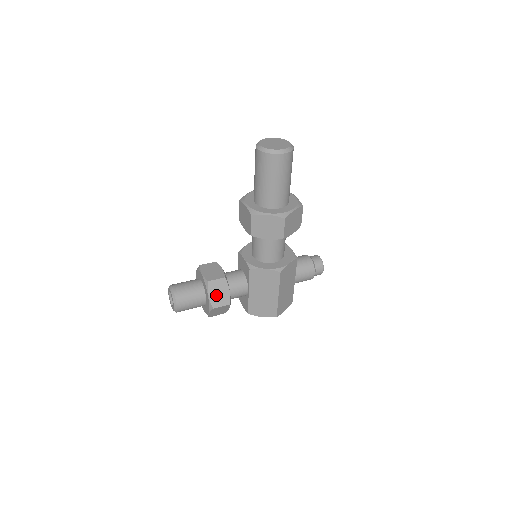
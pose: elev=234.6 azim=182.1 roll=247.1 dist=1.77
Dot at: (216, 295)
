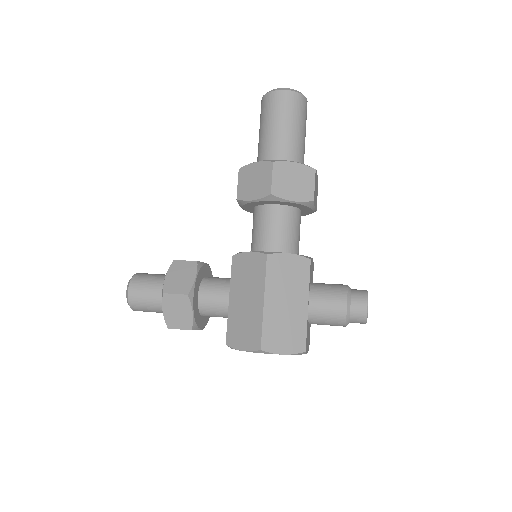
Dot at: (175, 278)
